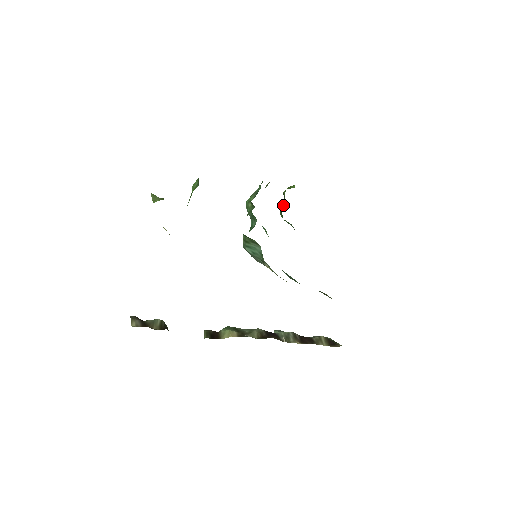
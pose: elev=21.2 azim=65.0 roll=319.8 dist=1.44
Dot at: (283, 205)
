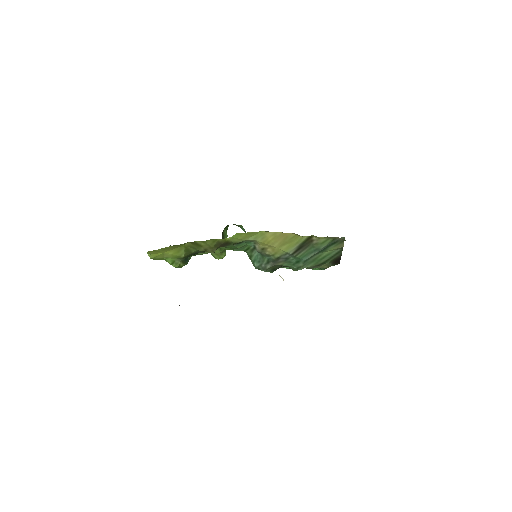
Dot at: occluded
